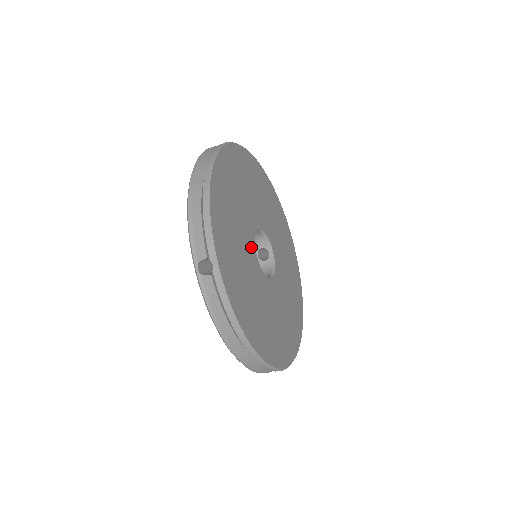
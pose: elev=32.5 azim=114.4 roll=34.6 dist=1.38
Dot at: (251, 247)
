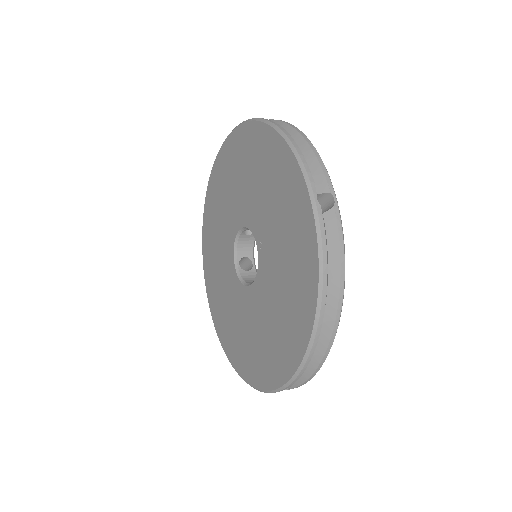
Dot at: occluded
